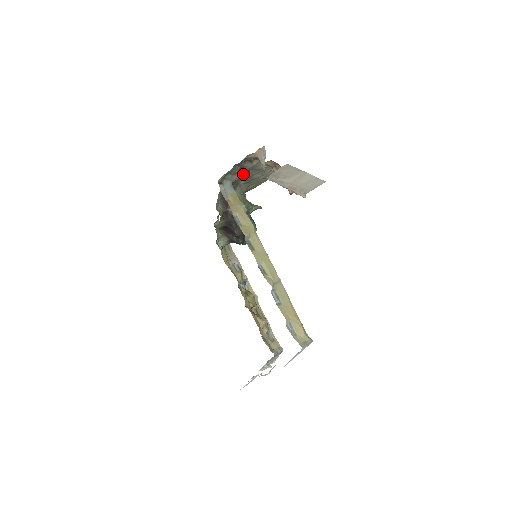
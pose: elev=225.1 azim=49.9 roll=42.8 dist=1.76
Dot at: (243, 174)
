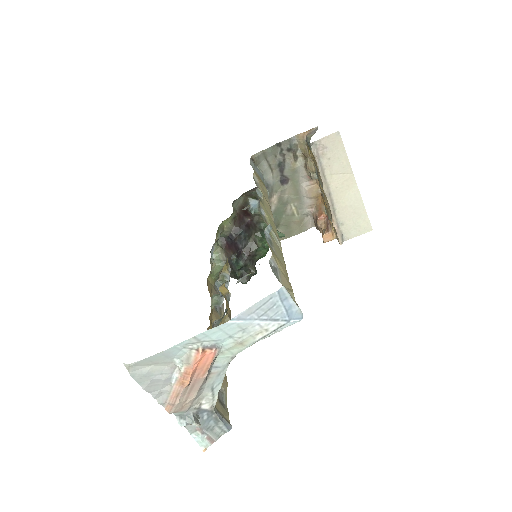
Dot at: (279, 185)
